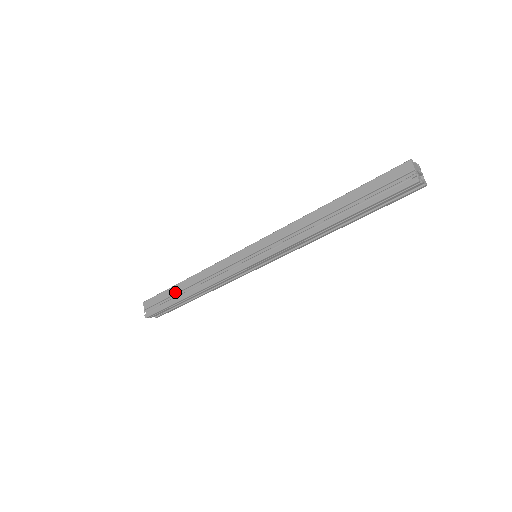
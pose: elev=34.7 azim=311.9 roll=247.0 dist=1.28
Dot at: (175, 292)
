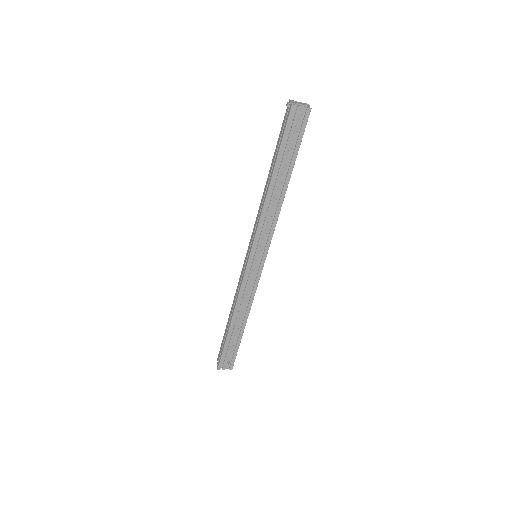
Dot at: occluded
